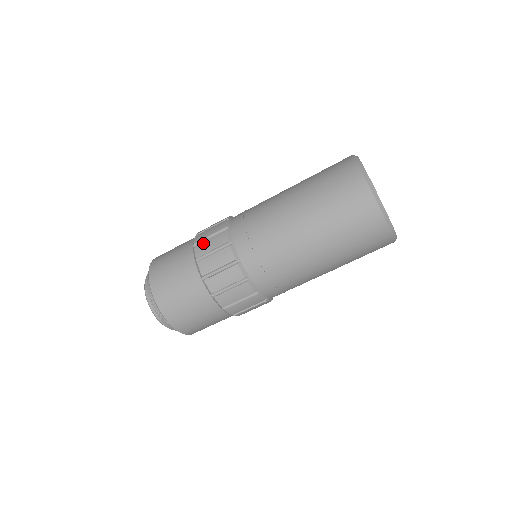
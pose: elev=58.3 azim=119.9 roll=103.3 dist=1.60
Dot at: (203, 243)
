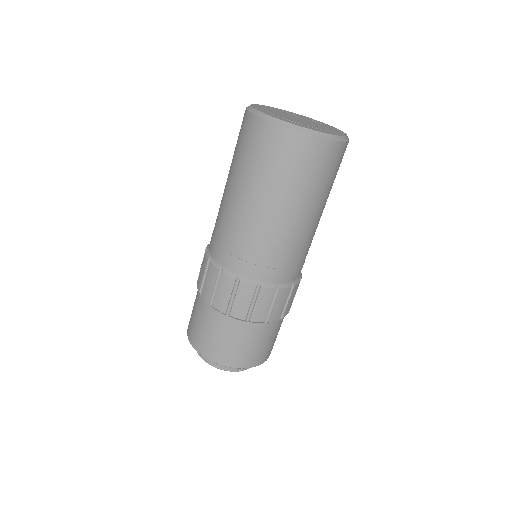
Dot at: (235, 307)
